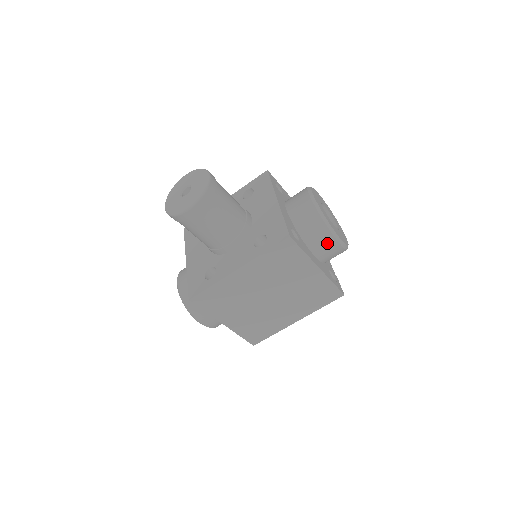
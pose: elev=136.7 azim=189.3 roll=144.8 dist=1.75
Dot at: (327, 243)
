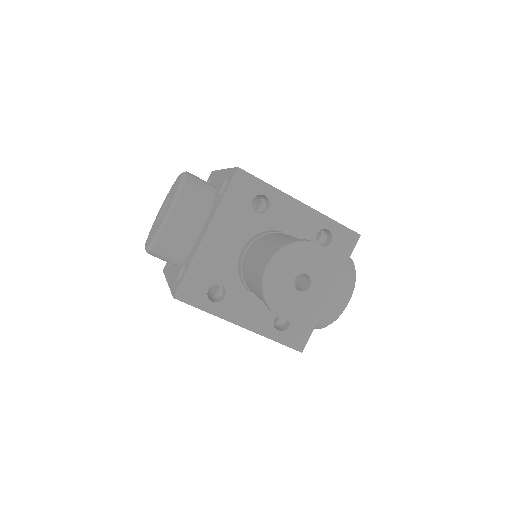
Dot at: occluded
